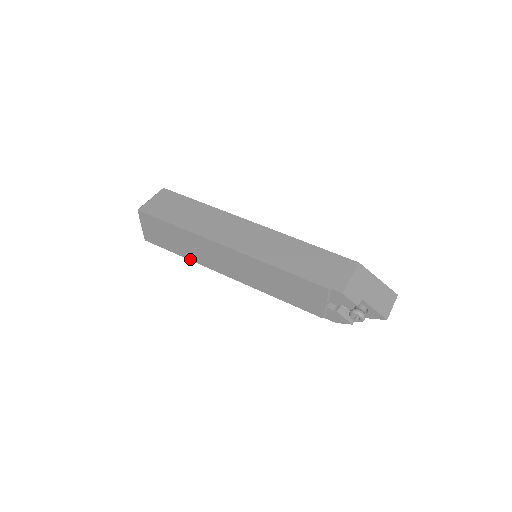
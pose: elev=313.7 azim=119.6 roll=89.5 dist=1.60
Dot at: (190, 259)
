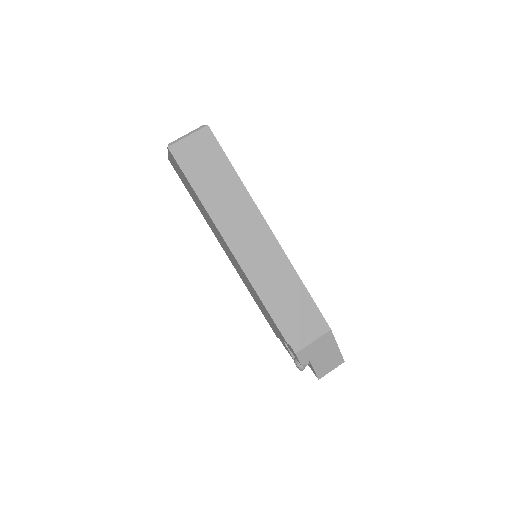
Dot at: (200, 211)
